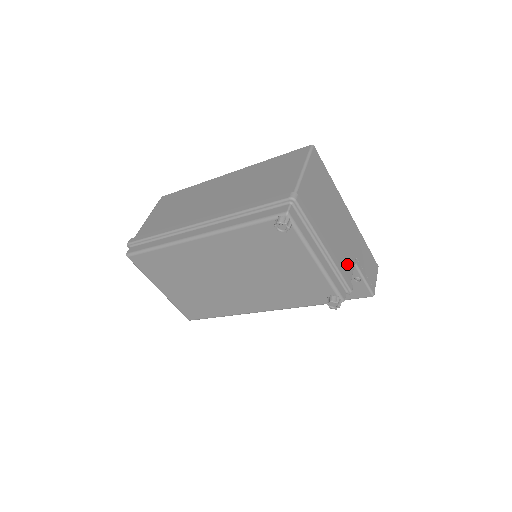
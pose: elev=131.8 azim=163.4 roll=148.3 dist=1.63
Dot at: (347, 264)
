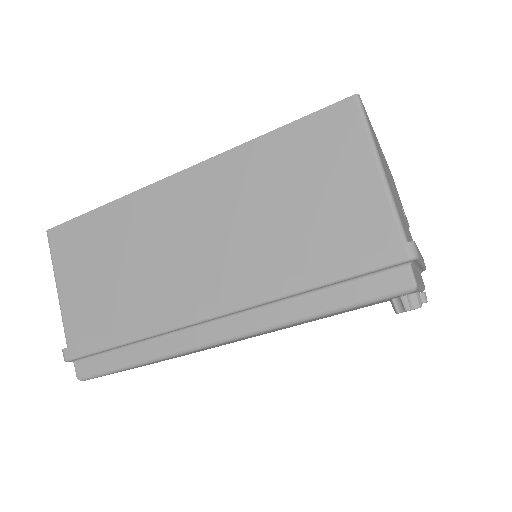
Dot at: occluded
